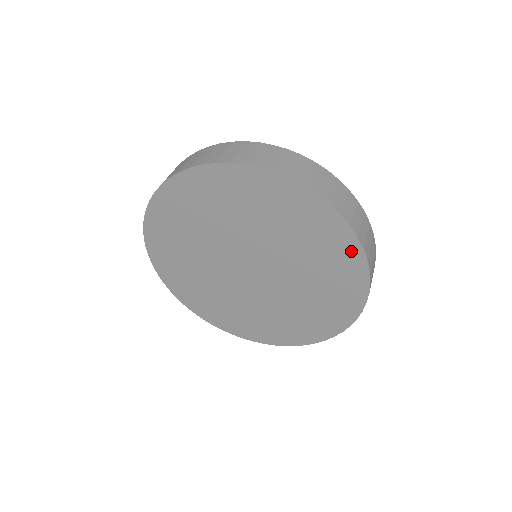
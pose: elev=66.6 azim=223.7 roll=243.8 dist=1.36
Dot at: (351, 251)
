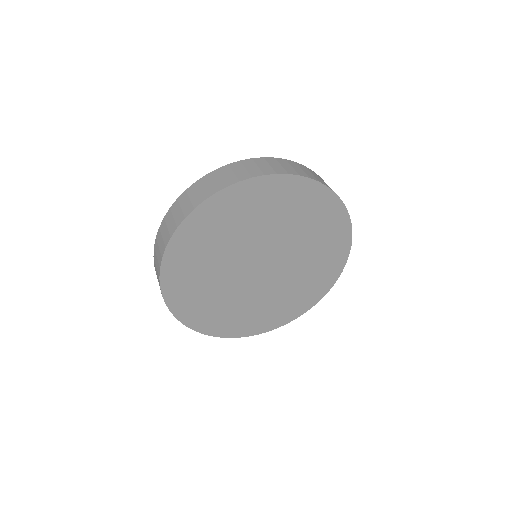
Dot at: (335, 271)
